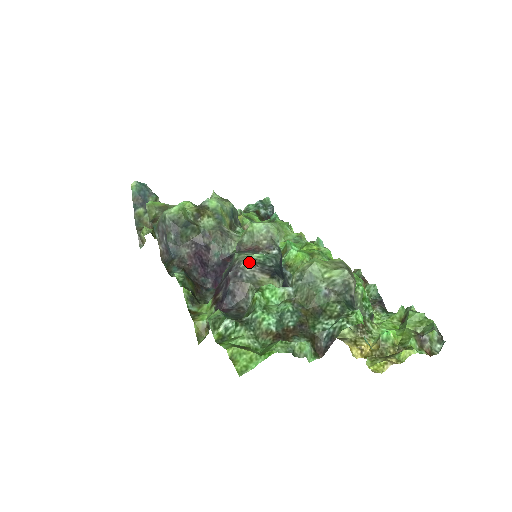
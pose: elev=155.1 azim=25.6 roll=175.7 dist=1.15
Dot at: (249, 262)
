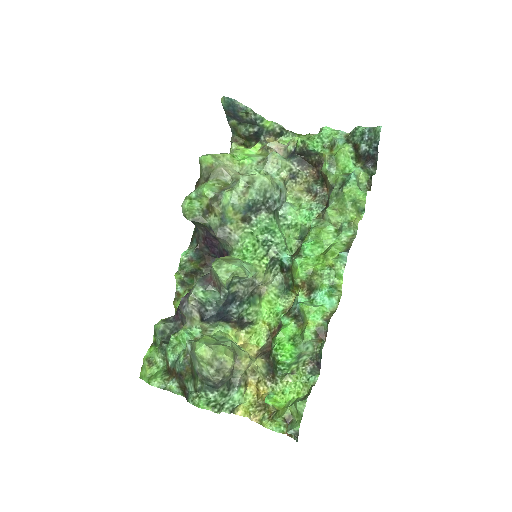
Dot at: (189, 302)
